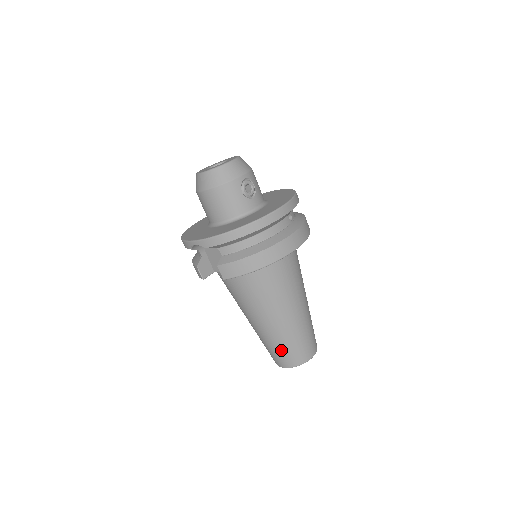
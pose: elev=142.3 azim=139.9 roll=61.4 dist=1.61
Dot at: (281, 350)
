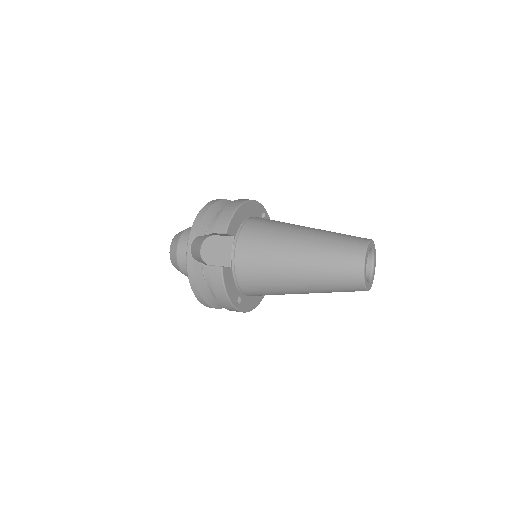
Dot at: (337, 249)
